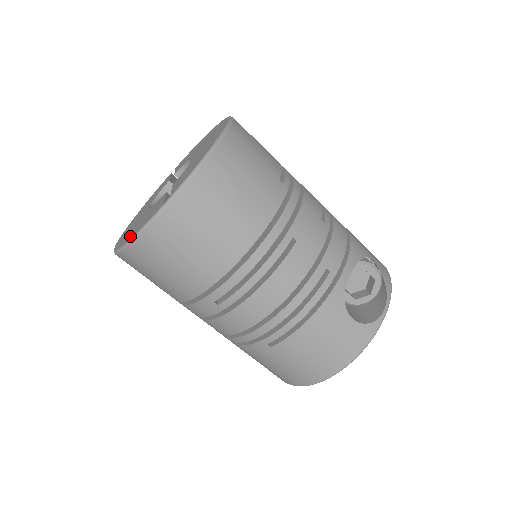
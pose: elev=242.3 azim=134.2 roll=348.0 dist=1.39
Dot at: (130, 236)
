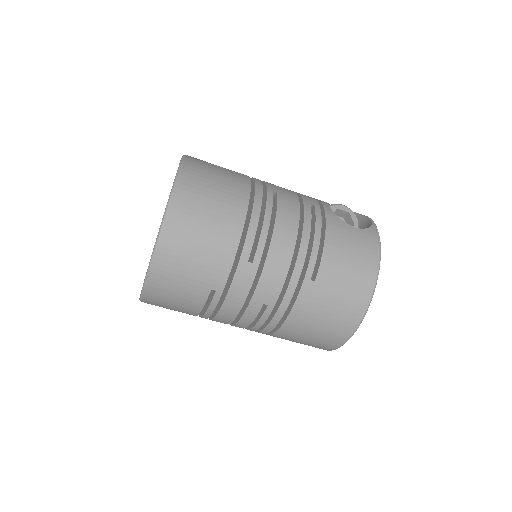
Dot at: occluded
